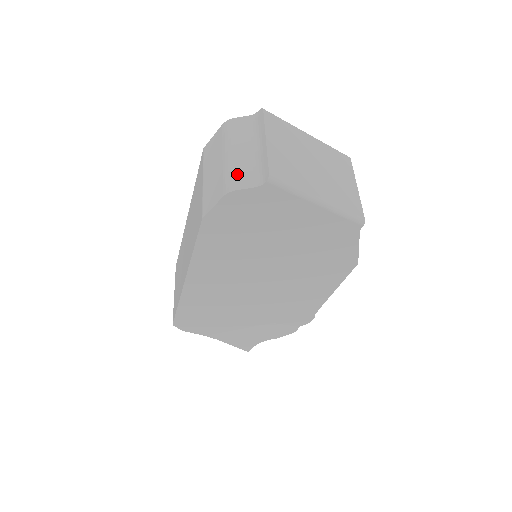
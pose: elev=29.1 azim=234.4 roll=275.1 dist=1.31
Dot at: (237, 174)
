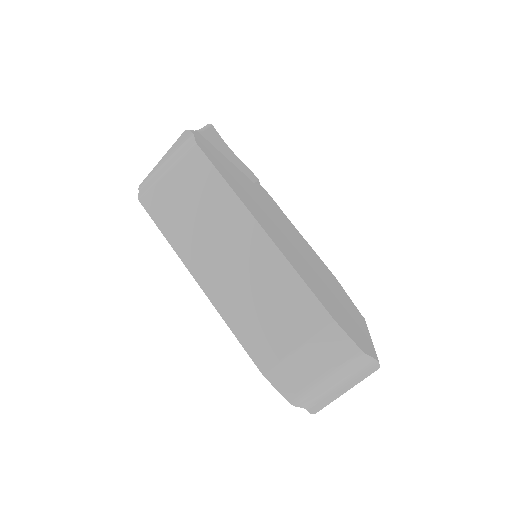
Dot at: (310, 397)
